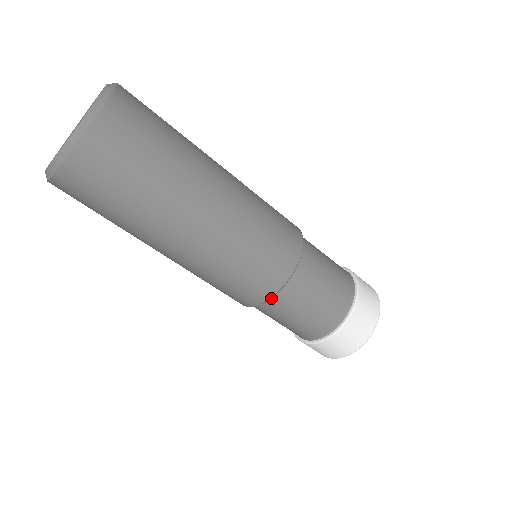
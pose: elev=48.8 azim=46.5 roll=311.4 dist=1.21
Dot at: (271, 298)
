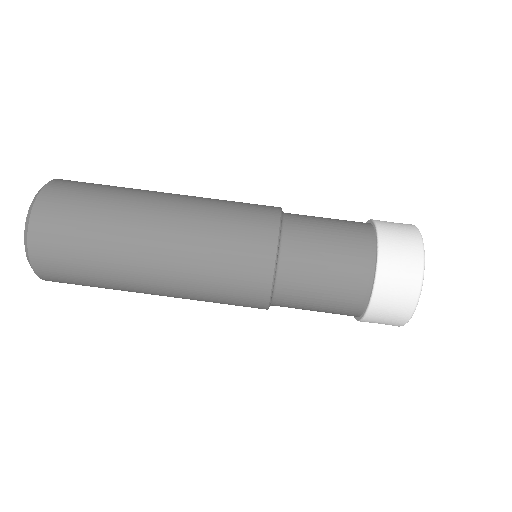
Dot at: (278, 270)
